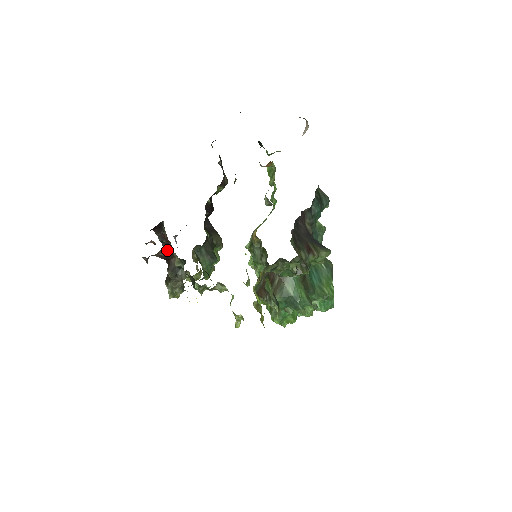
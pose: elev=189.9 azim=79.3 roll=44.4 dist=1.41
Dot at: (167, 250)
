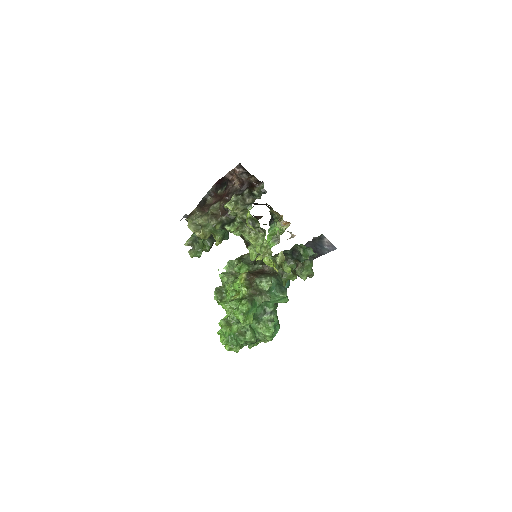
Dot at: (253, 183)
